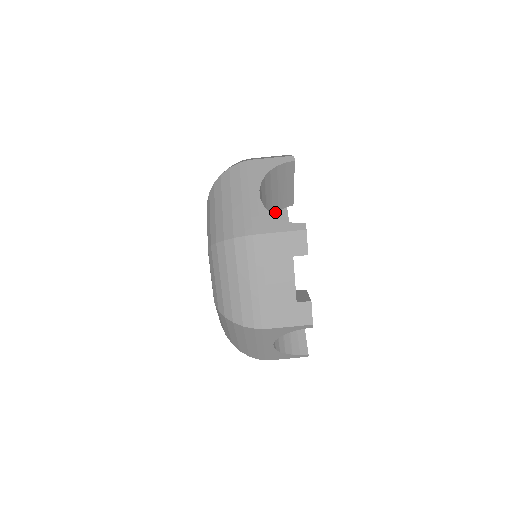
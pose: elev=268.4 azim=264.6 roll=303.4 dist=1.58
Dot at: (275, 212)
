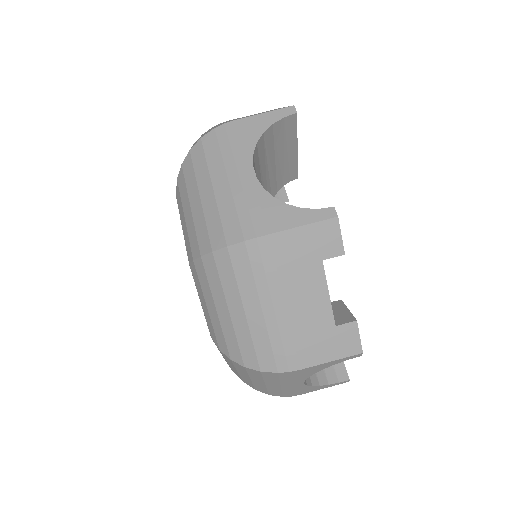
Dot at: (274, 192)
